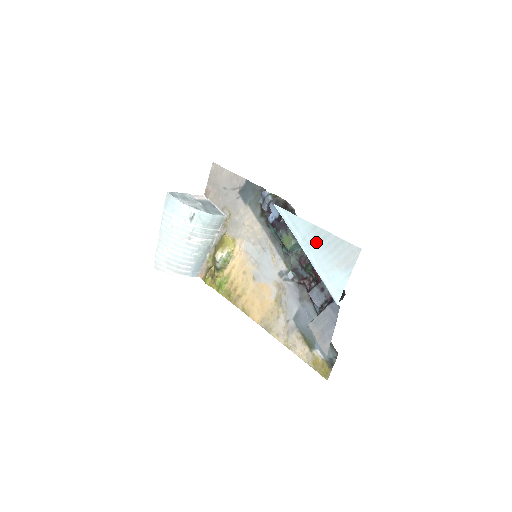
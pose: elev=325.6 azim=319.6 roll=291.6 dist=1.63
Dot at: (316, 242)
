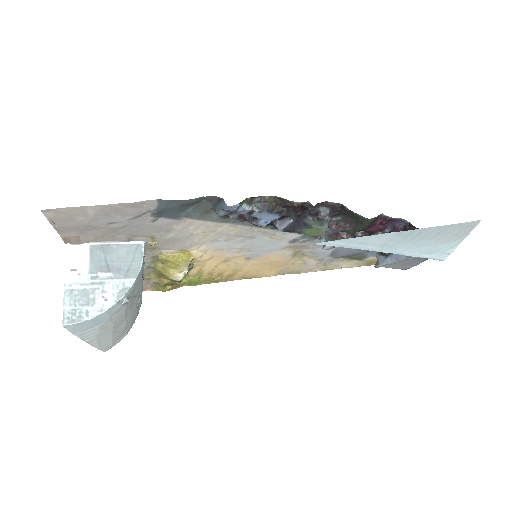
Dot at: (406, 241)
